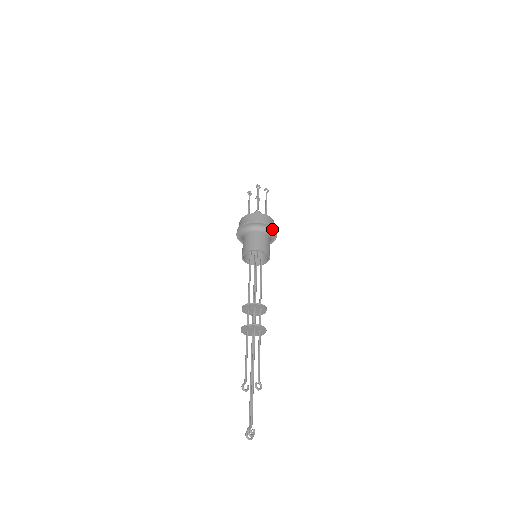
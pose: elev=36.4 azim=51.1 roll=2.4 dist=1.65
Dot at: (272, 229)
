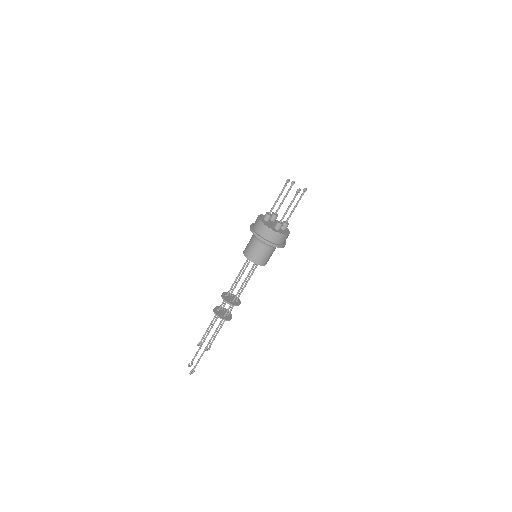
Dot at: (283, 246)
